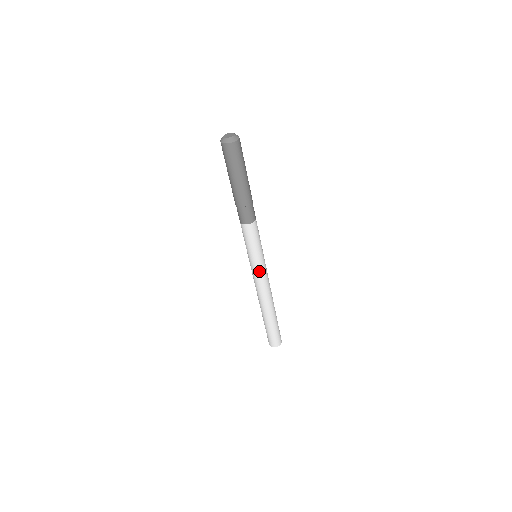
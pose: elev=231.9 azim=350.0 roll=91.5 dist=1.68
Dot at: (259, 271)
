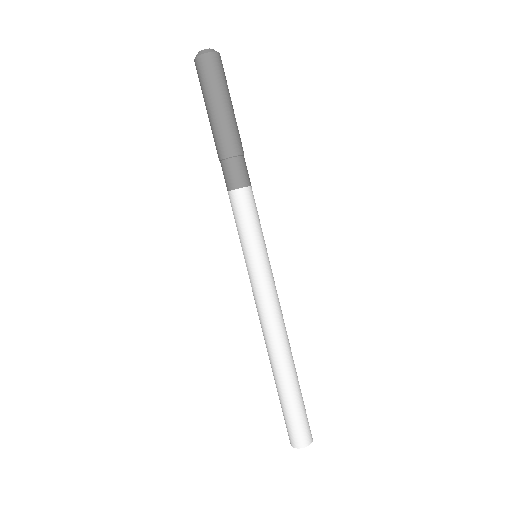
Dot at: (253, 280)
